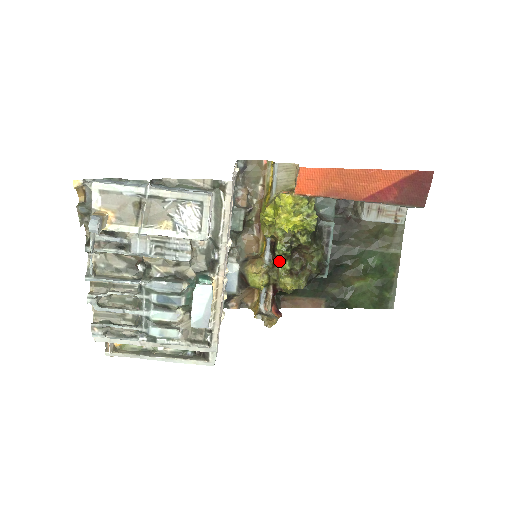
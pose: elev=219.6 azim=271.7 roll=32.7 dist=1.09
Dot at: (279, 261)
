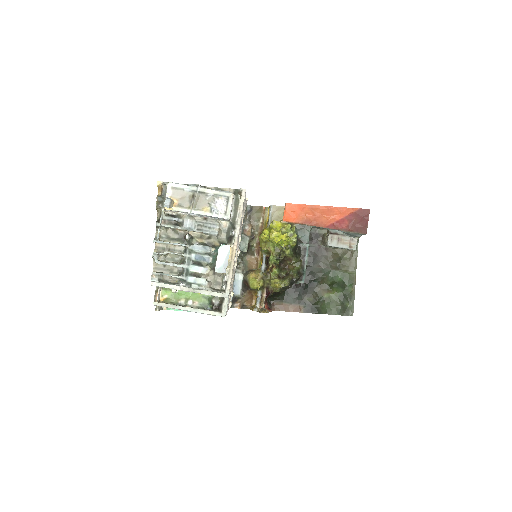
Dot at: (271, 269)
